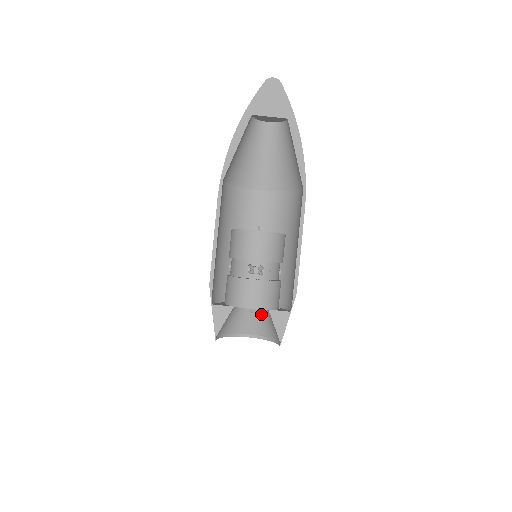
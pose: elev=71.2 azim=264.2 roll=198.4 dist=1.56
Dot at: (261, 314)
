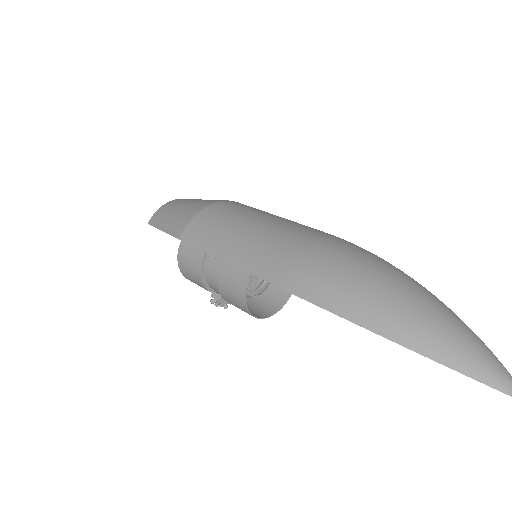
Dot at: occluded
